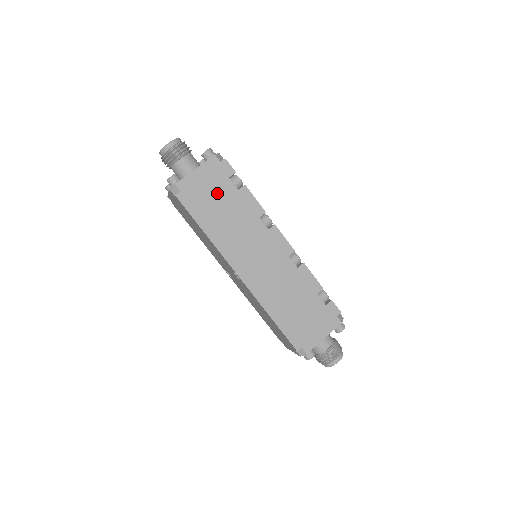
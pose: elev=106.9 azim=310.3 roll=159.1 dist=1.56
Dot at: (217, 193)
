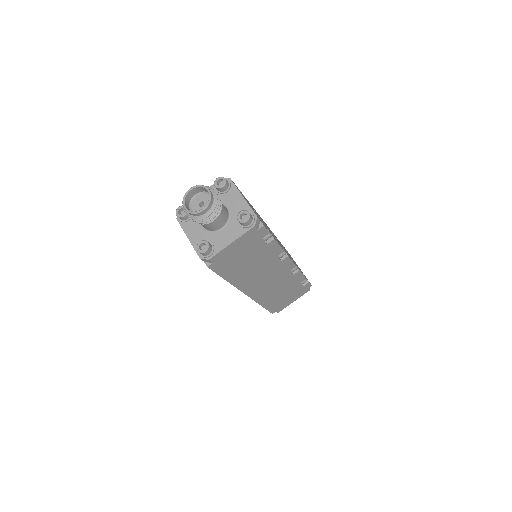
Dot at: (247, 253)
